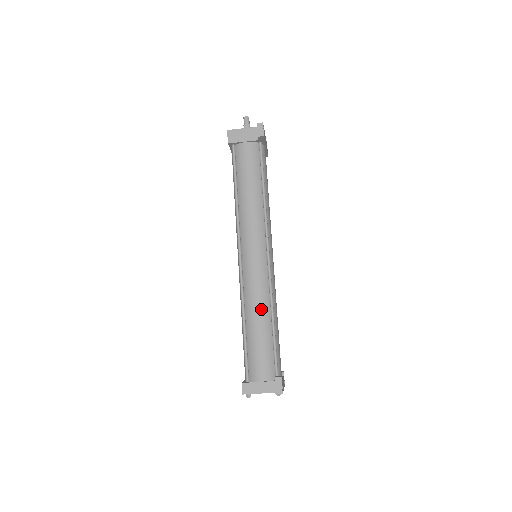
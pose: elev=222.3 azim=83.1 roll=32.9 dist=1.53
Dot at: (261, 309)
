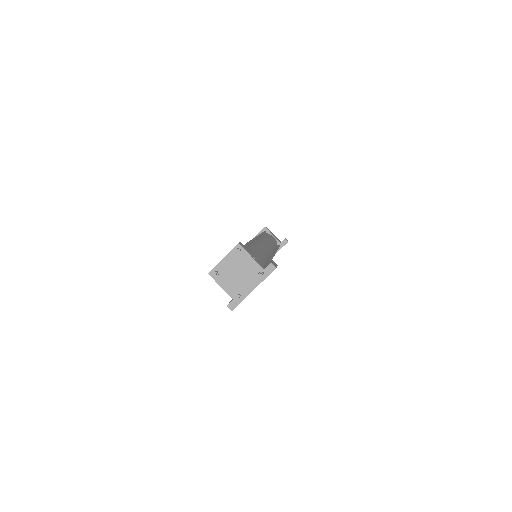
Dot at: (264, 253)
